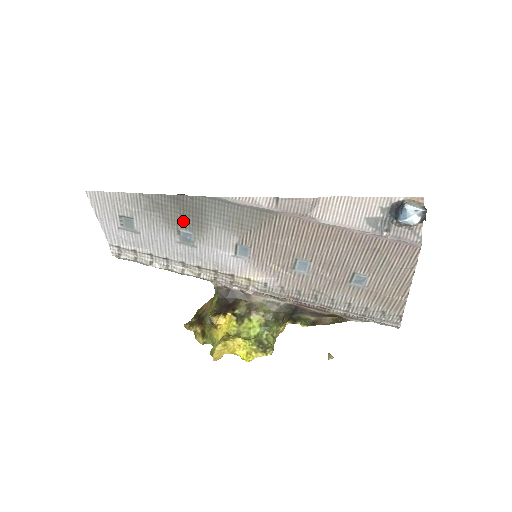
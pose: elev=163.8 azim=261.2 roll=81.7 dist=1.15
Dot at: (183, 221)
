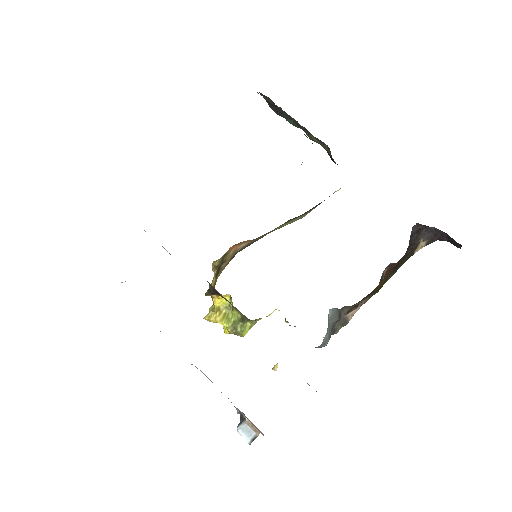
Dot at: occluded
